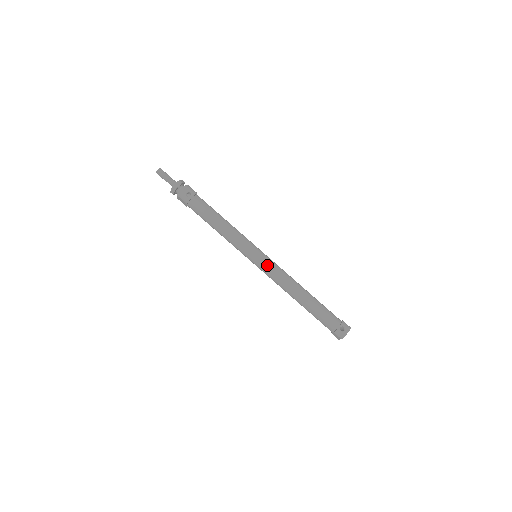
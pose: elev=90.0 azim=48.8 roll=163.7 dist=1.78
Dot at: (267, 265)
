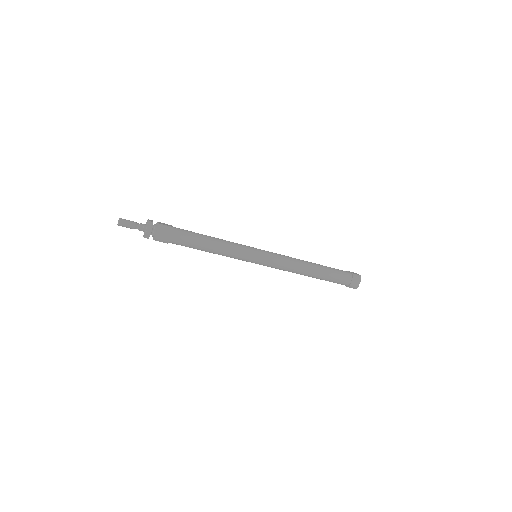
Dot at: occluded
